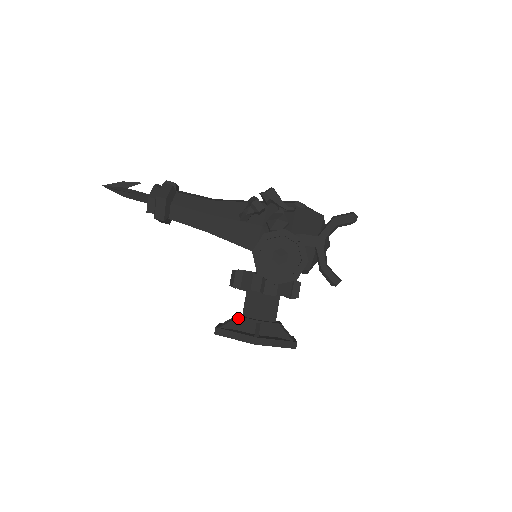
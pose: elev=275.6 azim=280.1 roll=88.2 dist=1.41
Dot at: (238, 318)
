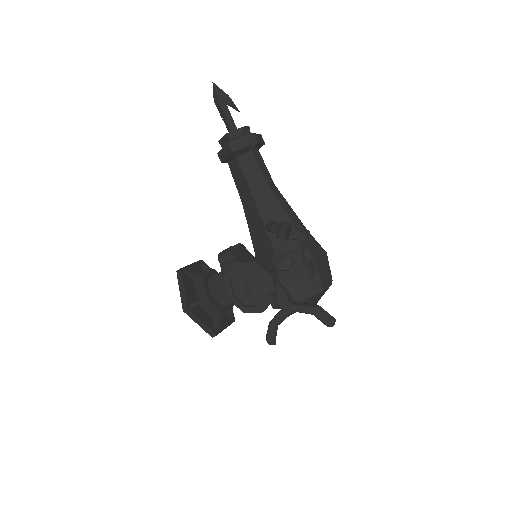
Dot at: (202, 278)
